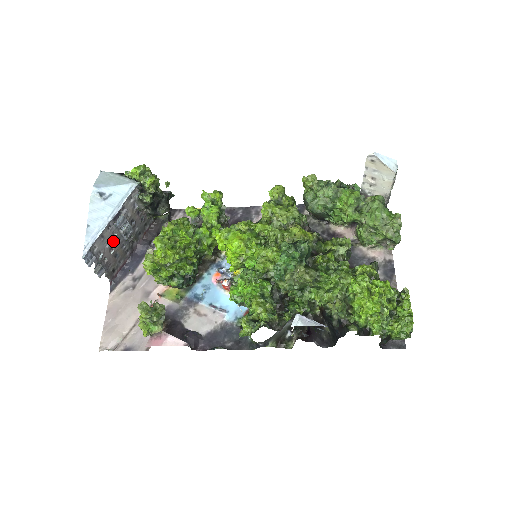
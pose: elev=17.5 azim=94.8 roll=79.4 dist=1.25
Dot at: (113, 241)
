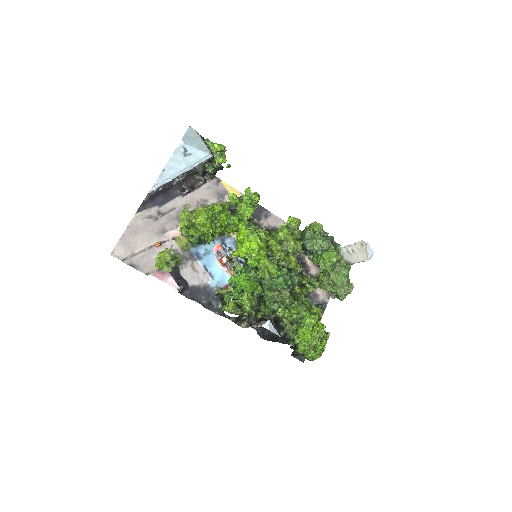
Dot at: (167, 183)
